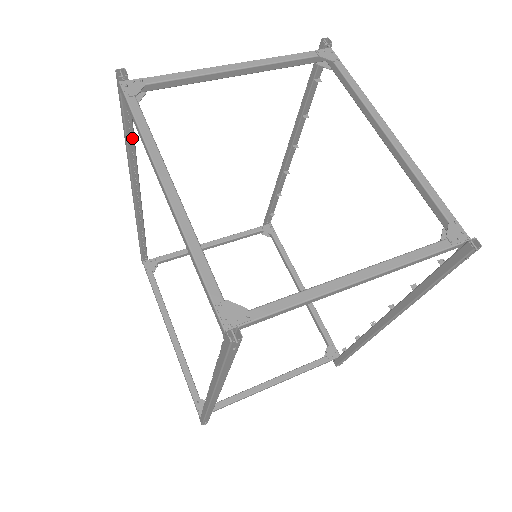
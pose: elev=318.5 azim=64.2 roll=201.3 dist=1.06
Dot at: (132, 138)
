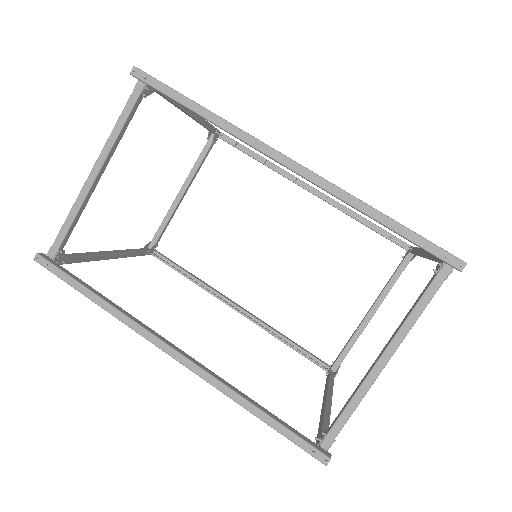
Dot at: (260, 408)
